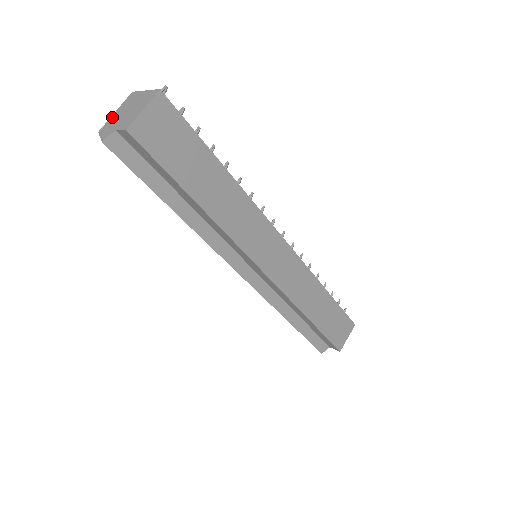
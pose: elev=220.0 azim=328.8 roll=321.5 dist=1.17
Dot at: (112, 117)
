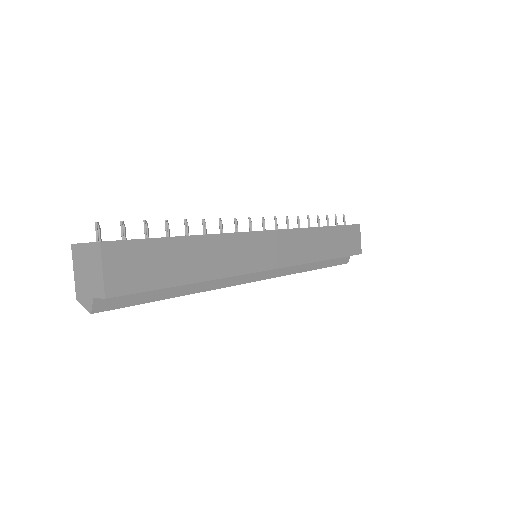
Dot at: (76, 280)
